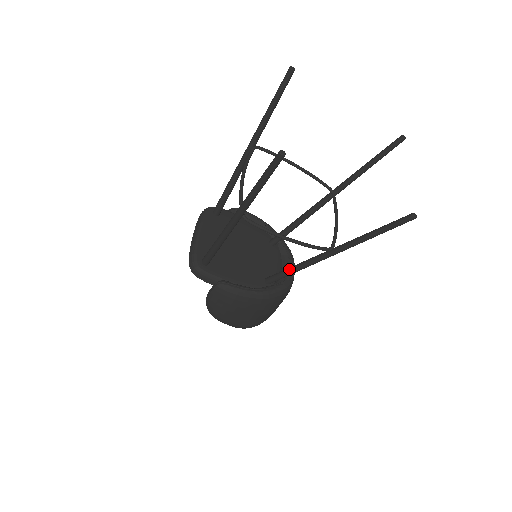
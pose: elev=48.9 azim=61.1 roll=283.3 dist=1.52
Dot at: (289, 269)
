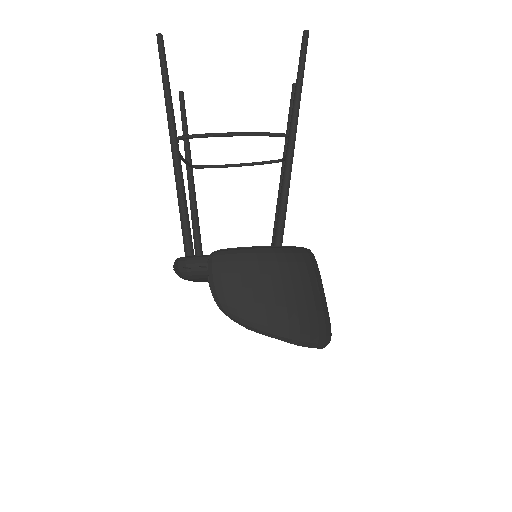
Dot at: occluded
